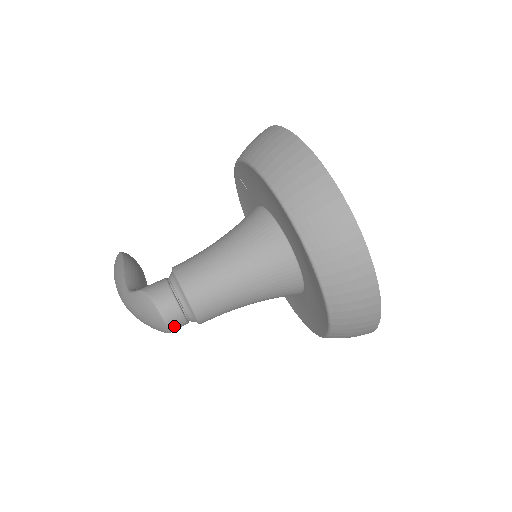
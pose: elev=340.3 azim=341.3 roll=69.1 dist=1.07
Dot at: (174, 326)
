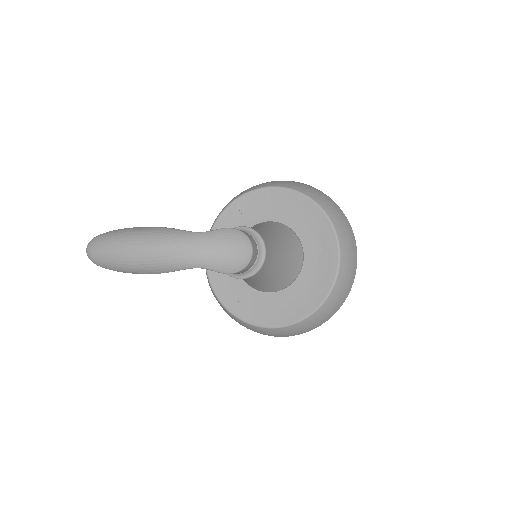
Dot at: (251, 262)
